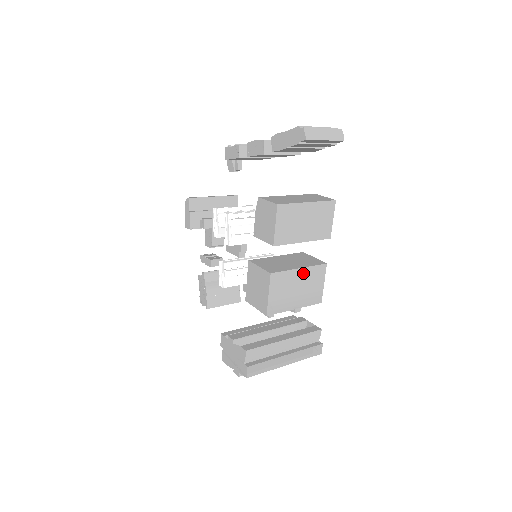
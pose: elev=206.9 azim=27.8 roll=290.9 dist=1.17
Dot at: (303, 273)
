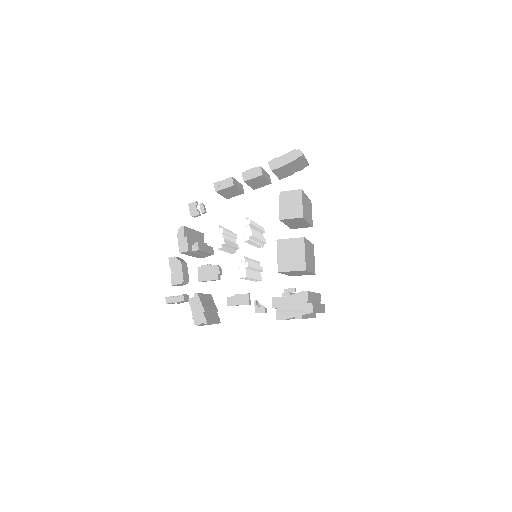
Dot at: (310, 246)
